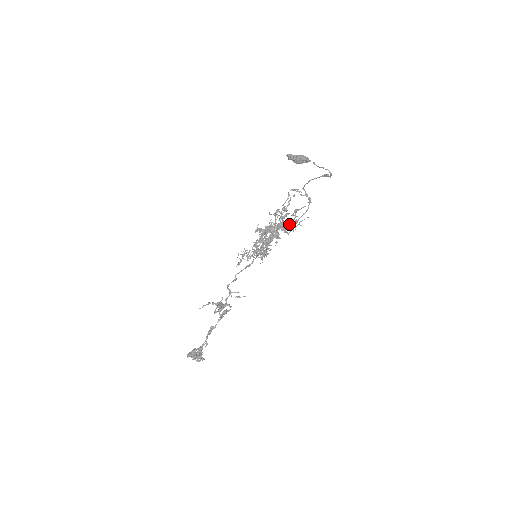
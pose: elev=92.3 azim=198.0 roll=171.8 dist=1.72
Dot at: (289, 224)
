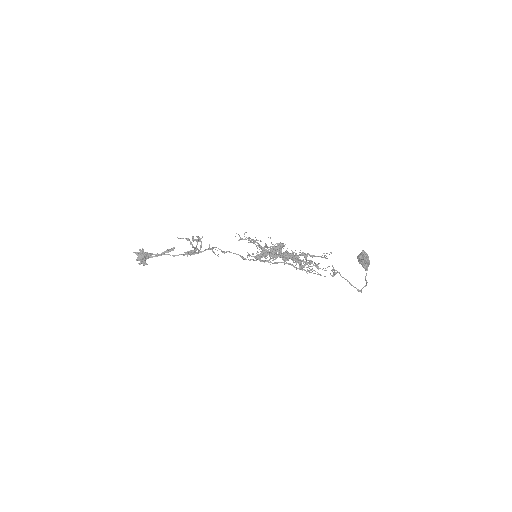
Dot at: (302, 267)
